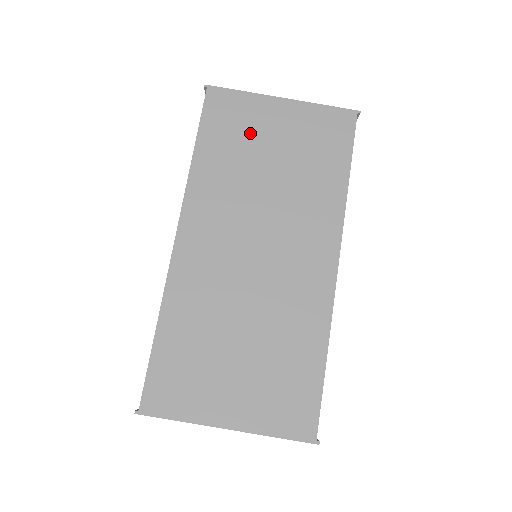
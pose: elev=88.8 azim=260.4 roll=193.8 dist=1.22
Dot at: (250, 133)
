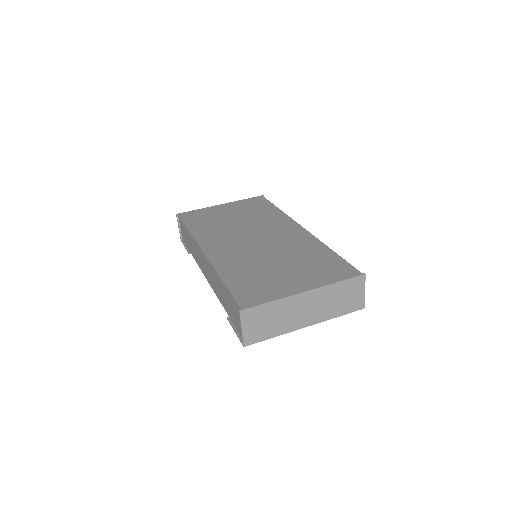
Dot at: (214, 216)
